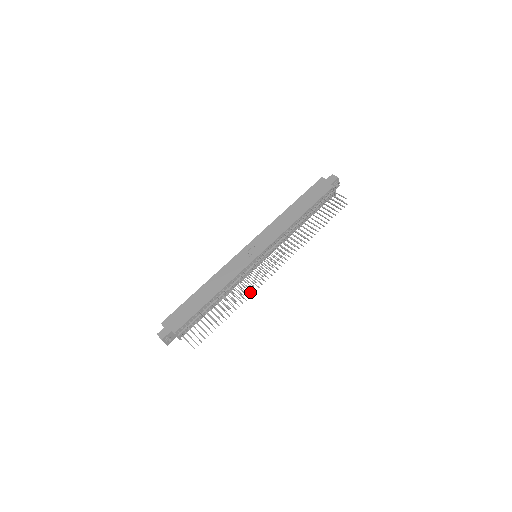
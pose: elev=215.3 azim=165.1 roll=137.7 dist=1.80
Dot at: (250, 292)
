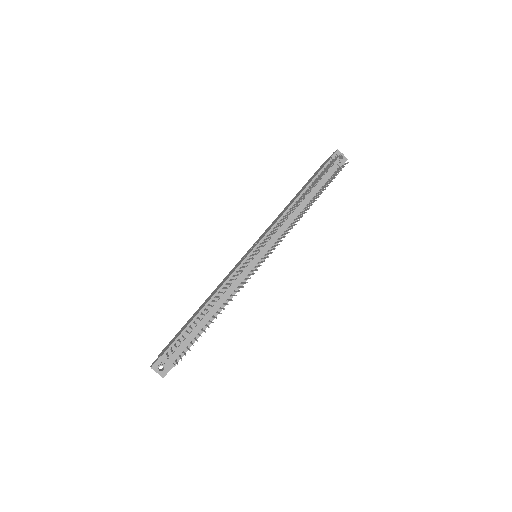
Dot at: (241, 287)
